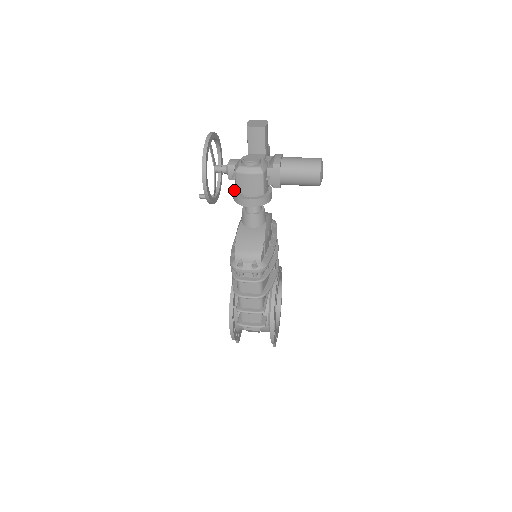
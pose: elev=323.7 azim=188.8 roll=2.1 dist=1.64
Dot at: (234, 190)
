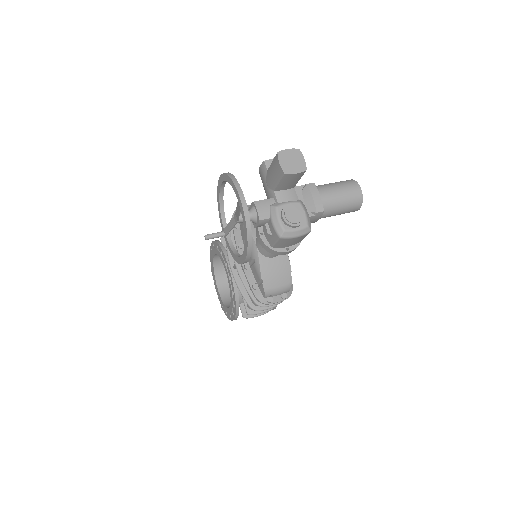
Dot at: (262, 237)
